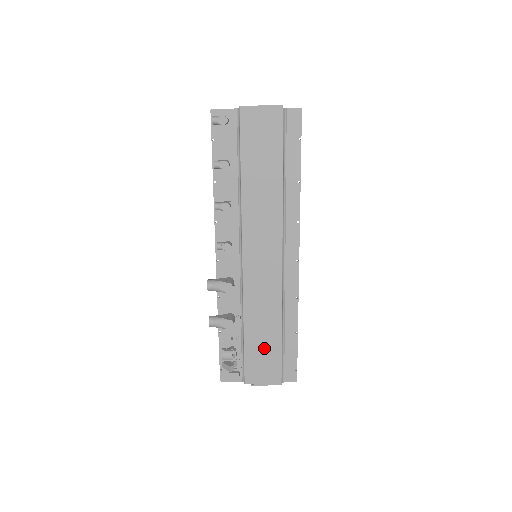
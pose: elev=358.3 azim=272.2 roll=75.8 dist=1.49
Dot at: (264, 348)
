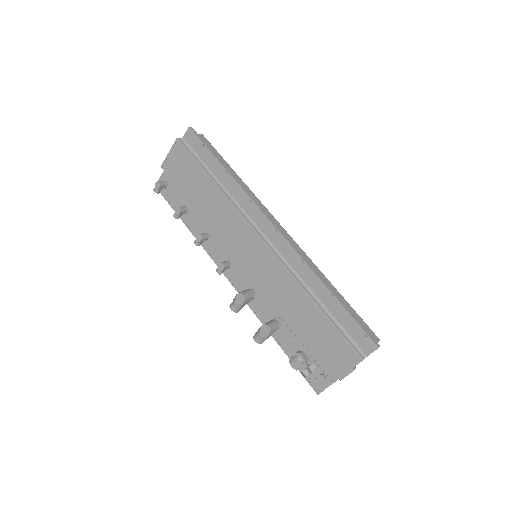
Dot at: (317, 332)
